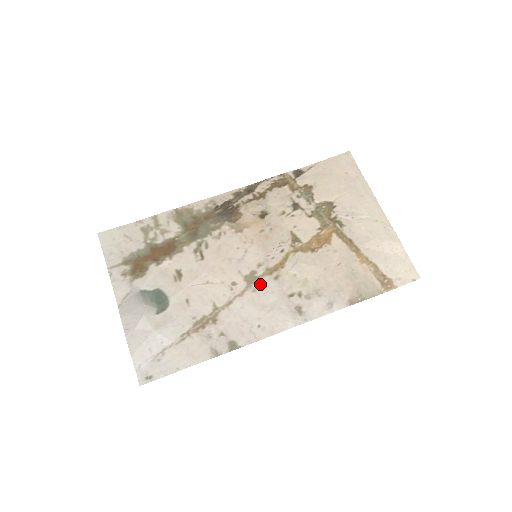
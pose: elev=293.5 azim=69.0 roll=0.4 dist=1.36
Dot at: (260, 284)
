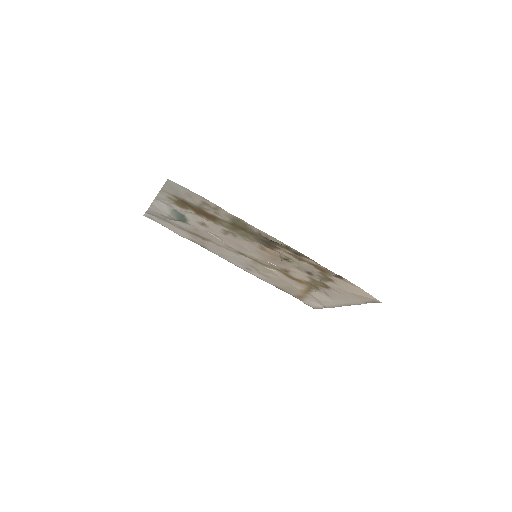
Dot at: (243, 257)
